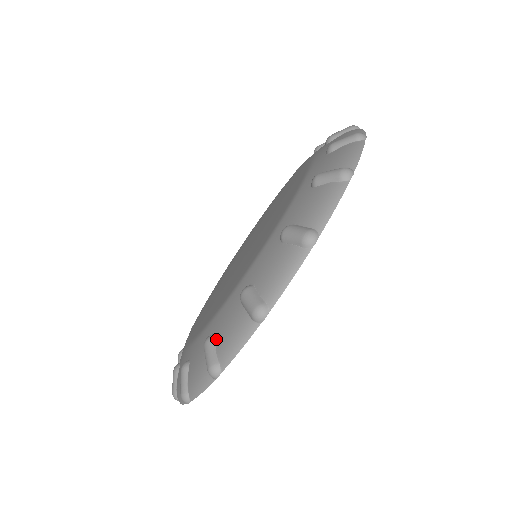
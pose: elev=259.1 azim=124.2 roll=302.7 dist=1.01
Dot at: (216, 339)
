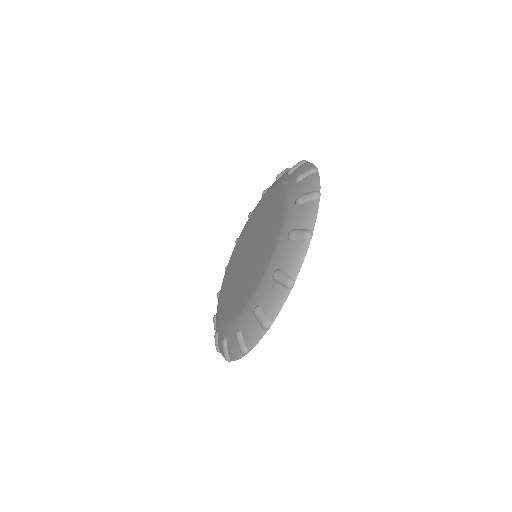
Dot at: (281, 269)
